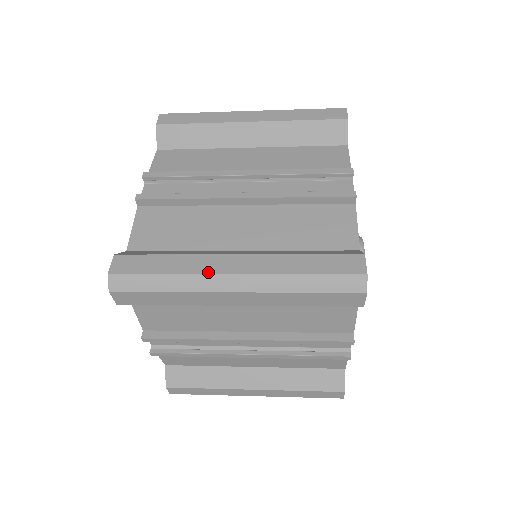
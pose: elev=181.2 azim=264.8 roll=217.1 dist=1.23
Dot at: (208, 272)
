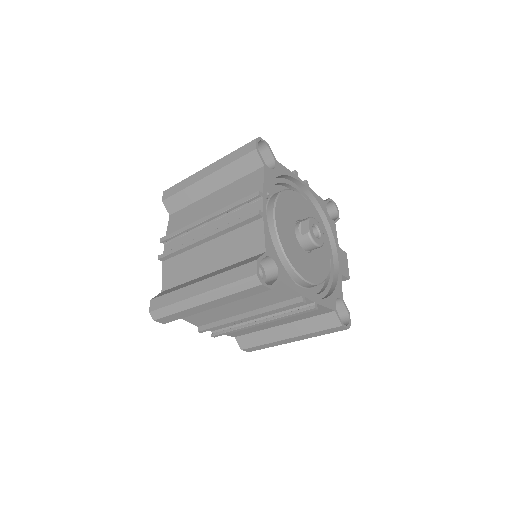
Dot at: occluded
